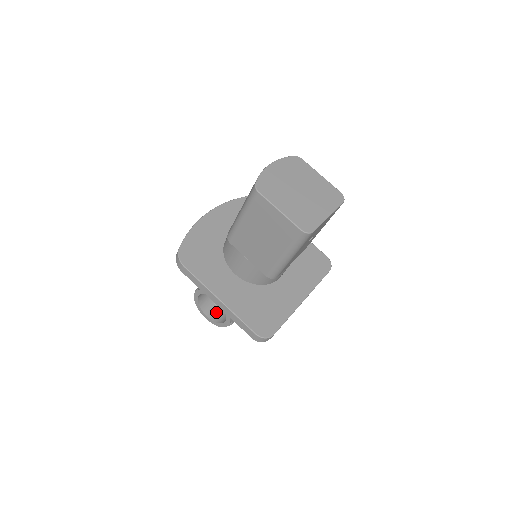
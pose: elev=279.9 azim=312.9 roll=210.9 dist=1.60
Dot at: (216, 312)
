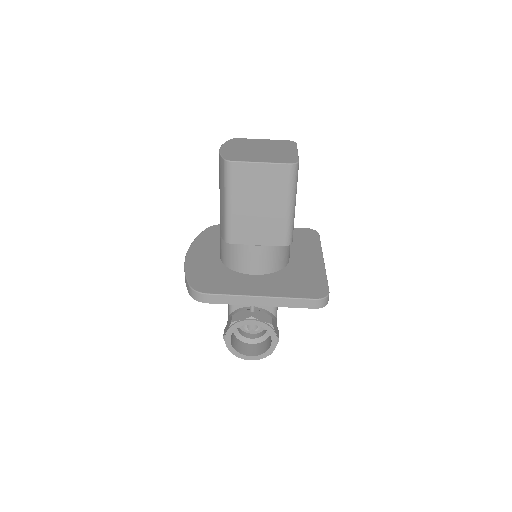
Dot at: (255, 348)
